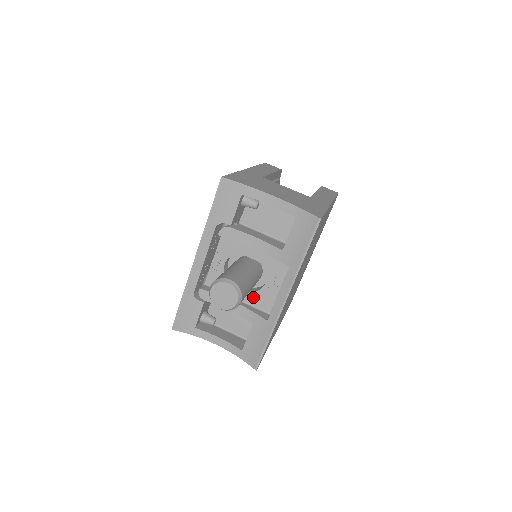
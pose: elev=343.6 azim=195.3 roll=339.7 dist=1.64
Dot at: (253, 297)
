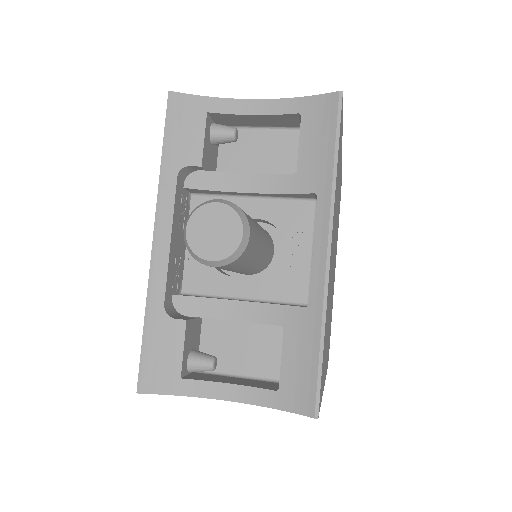
Dot at: (270, 285)
